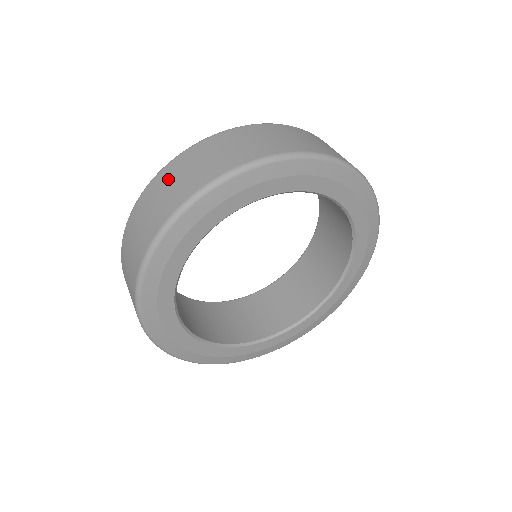
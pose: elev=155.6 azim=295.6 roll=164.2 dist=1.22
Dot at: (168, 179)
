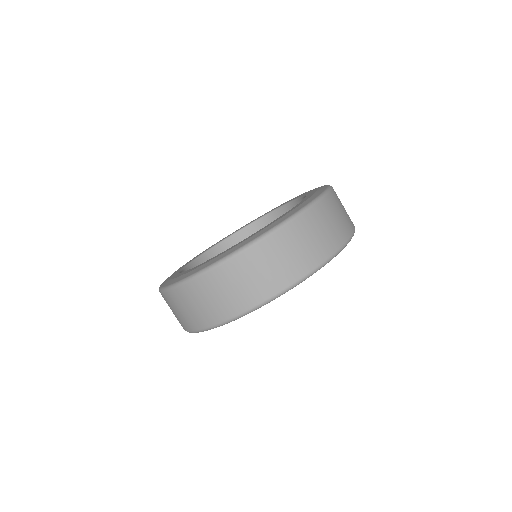
Dot at: (294, 240)
